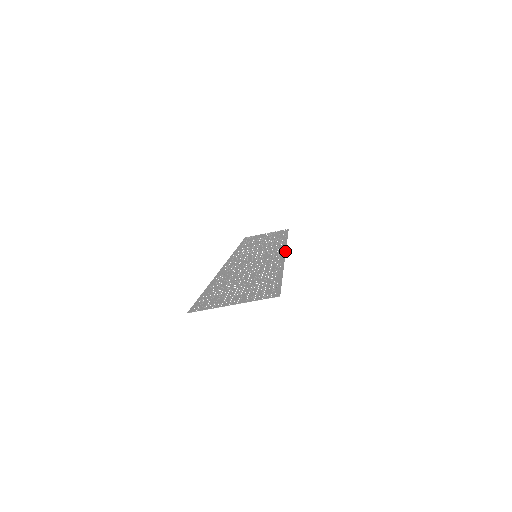
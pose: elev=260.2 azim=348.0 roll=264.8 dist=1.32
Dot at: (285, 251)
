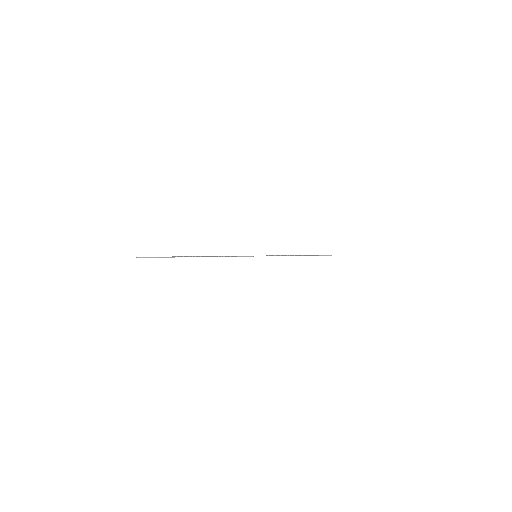
Dot at: occluded
